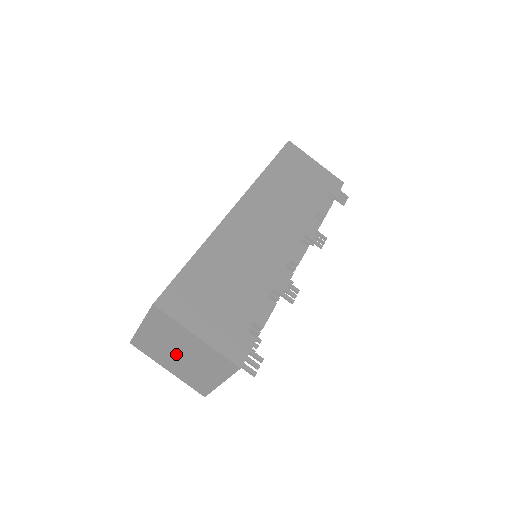
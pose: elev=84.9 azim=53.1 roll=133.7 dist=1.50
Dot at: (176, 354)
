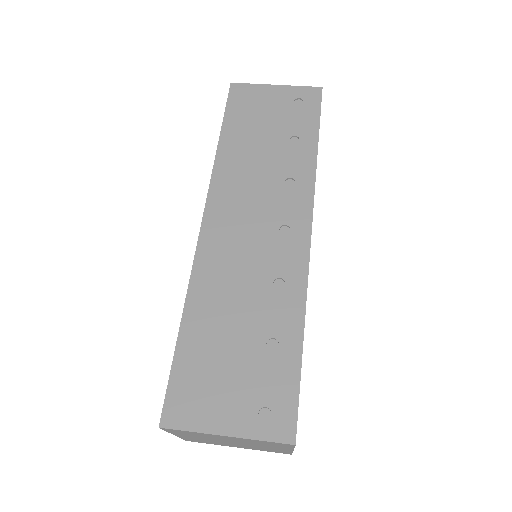
Dot at: (226, 441)
